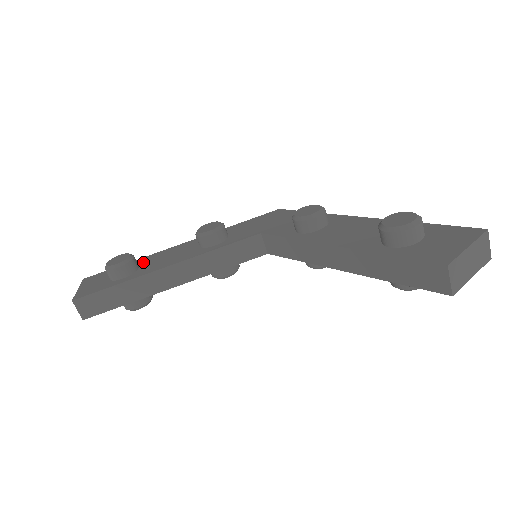
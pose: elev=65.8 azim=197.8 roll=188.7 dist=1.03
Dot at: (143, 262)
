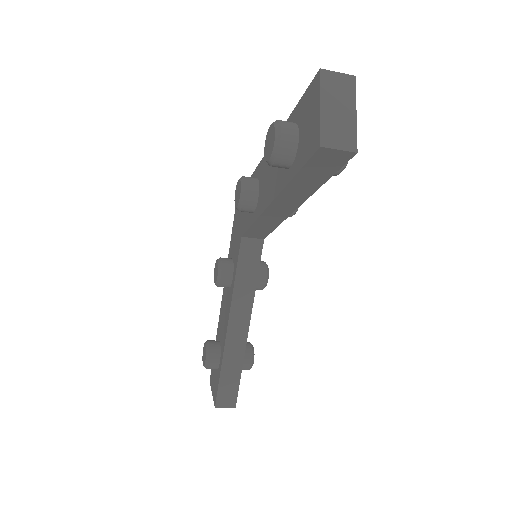
Dot at: (219, 335)
